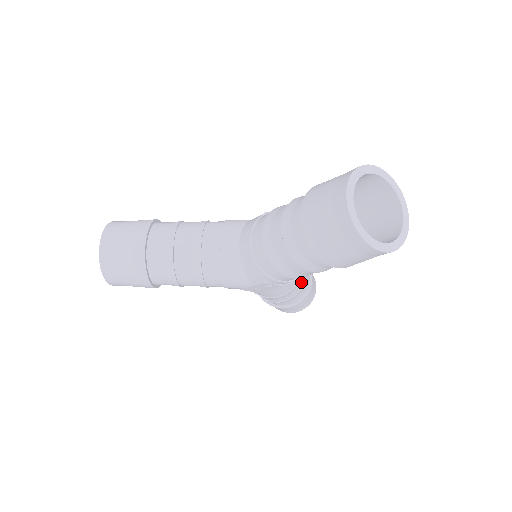
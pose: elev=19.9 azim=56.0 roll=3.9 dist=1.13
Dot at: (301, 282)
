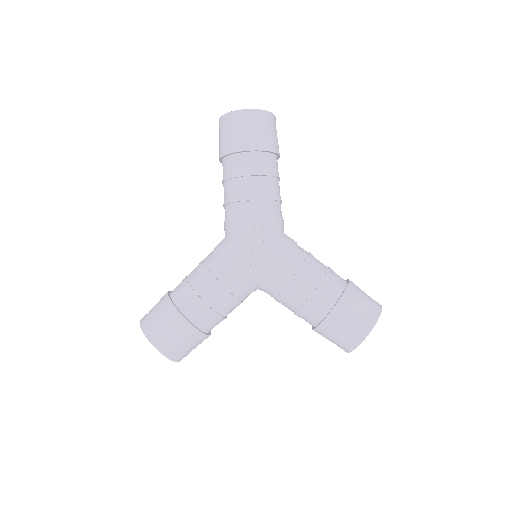
Dot at: (319, 264)
